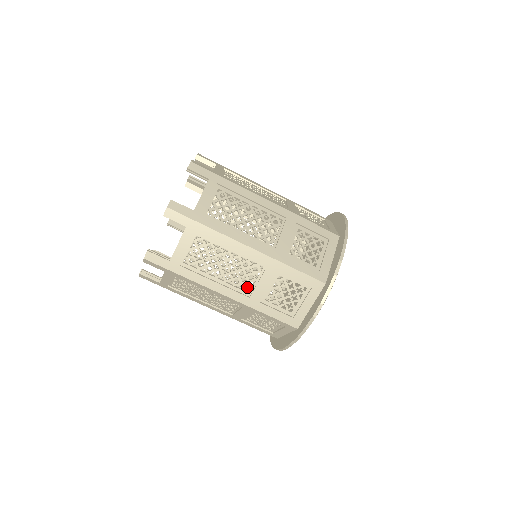
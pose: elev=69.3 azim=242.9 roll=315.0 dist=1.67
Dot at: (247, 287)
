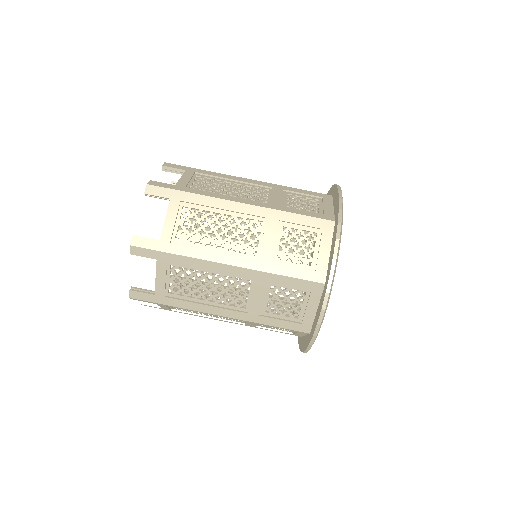
Dot at: (242, 303)
